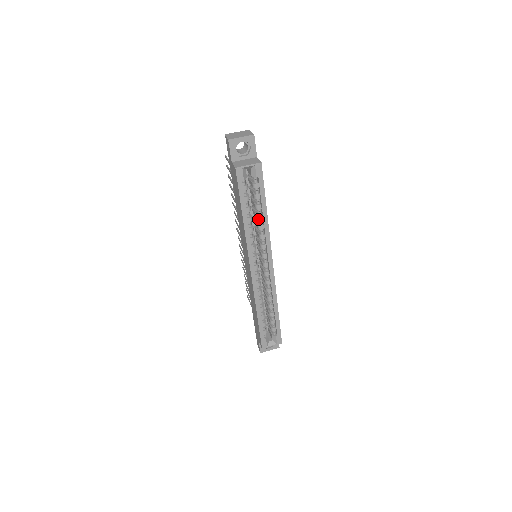
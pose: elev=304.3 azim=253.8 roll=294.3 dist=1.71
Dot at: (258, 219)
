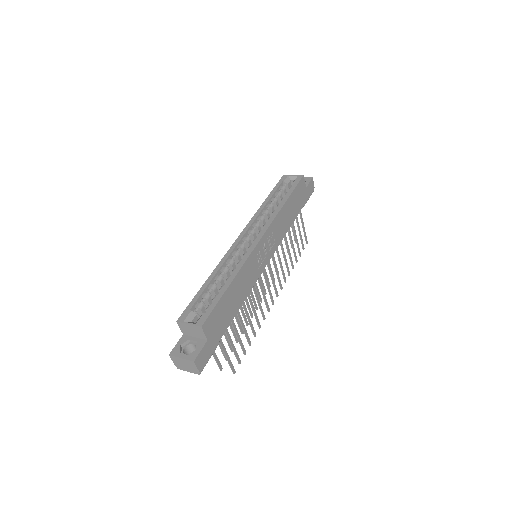
Dot at: (276, 207)
